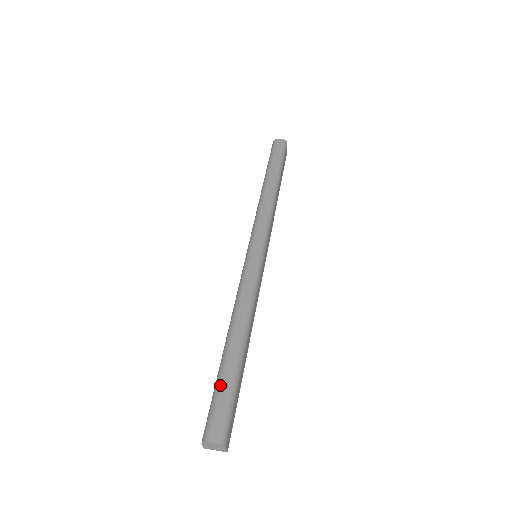
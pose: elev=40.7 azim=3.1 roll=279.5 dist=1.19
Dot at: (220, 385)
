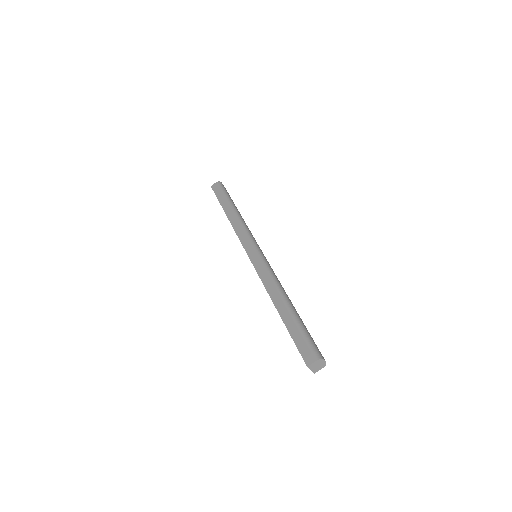
Dot at: (306, 328)
